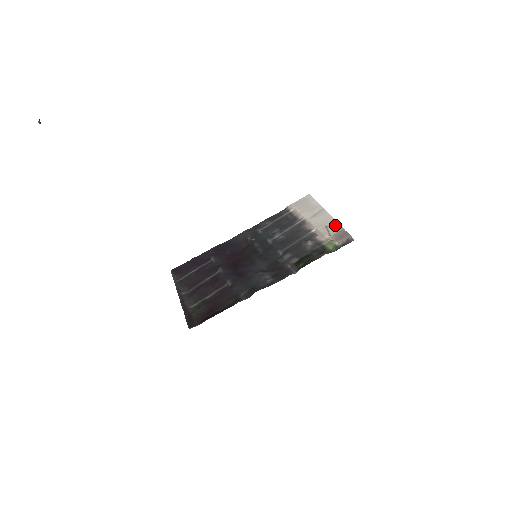
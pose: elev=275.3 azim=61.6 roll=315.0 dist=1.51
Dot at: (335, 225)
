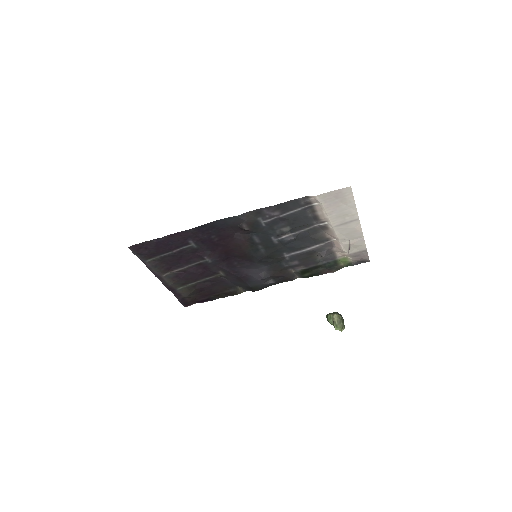
Dot at: (360, 244)
